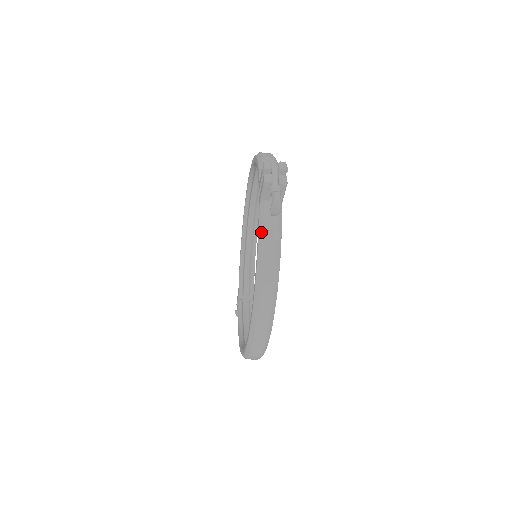
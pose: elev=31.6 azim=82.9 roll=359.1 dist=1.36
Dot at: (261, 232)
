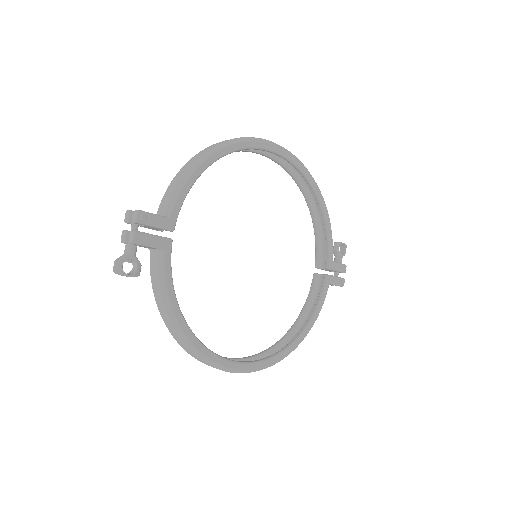
Dot at: (152, 283)
